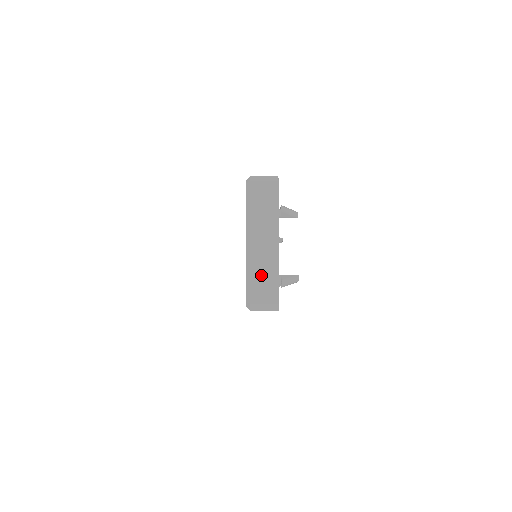
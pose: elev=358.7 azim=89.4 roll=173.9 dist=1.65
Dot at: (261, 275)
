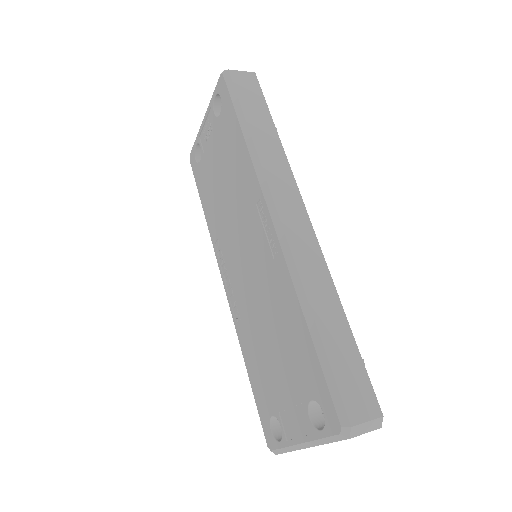
Dot at: occluded
